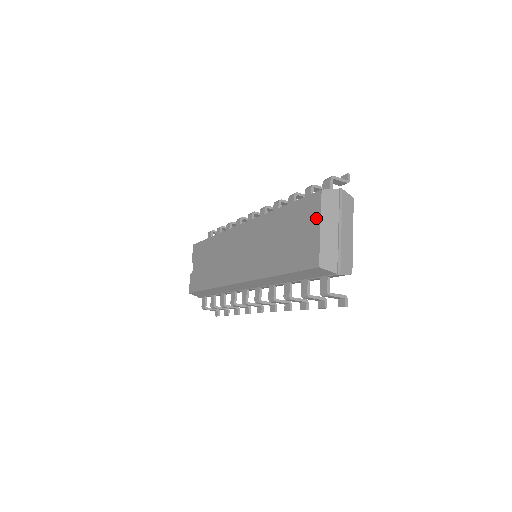
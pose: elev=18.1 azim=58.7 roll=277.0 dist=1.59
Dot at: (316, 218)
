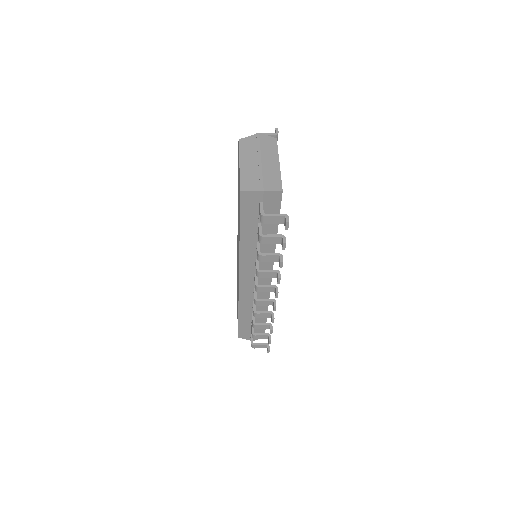
Dot at: occluded
